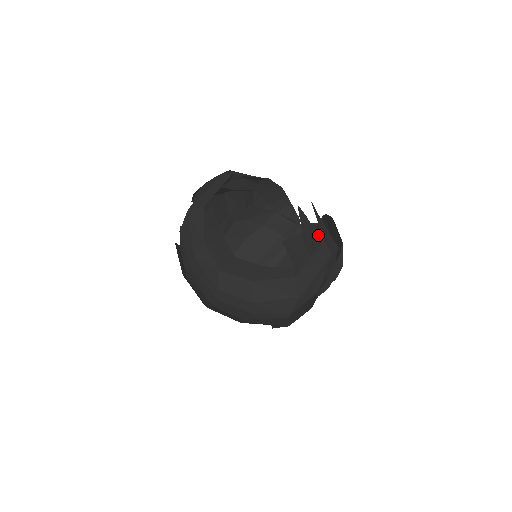
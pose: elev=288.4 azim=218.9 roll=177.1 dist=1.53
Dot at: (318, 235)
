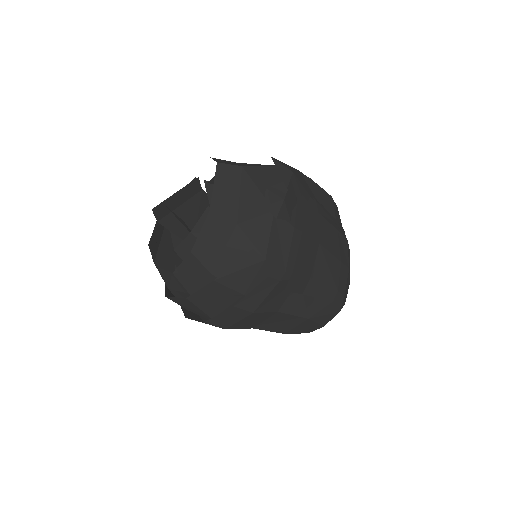
Dot at: occluded
